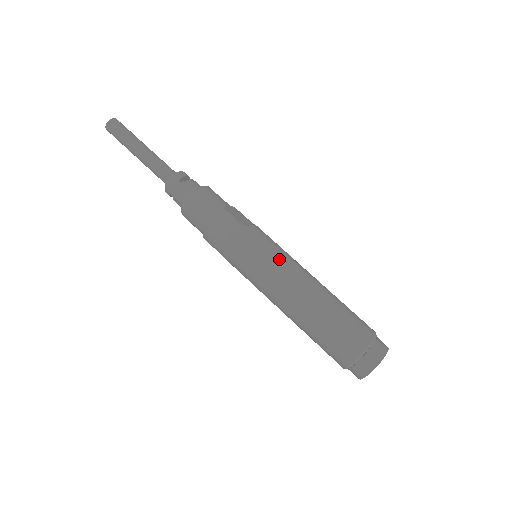
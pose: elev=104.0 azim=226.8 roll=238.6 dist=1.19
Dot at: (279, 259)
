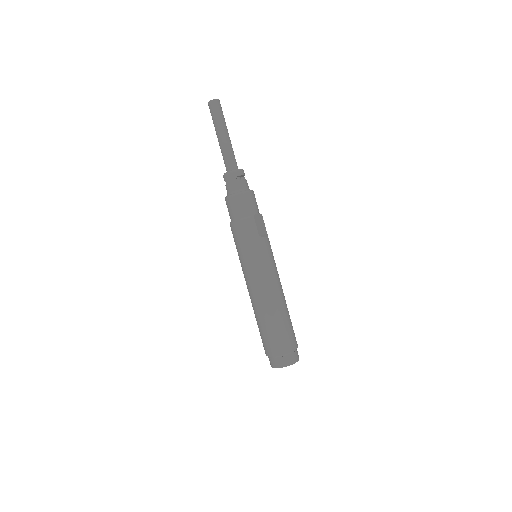
Dot at: (268, 271)
